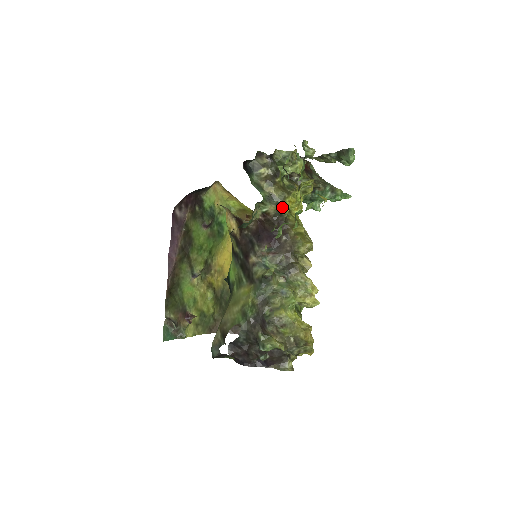
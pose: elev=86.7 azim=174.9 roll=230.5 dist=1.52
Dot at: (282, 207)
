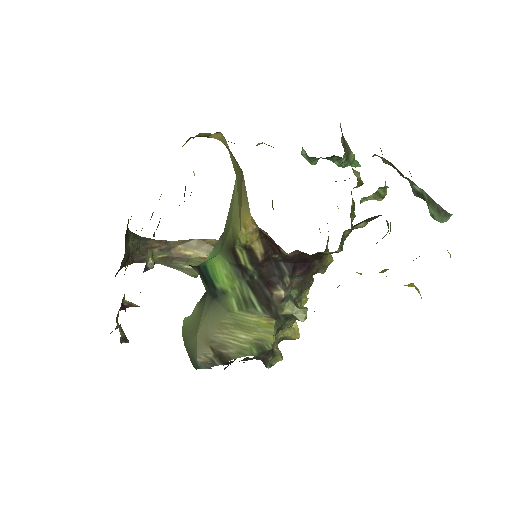
Dot at: occluded
